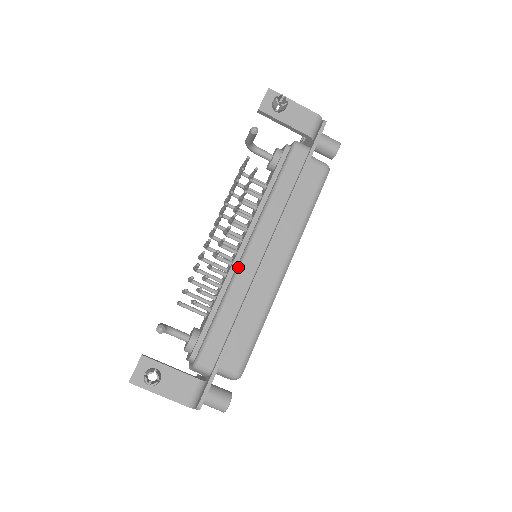
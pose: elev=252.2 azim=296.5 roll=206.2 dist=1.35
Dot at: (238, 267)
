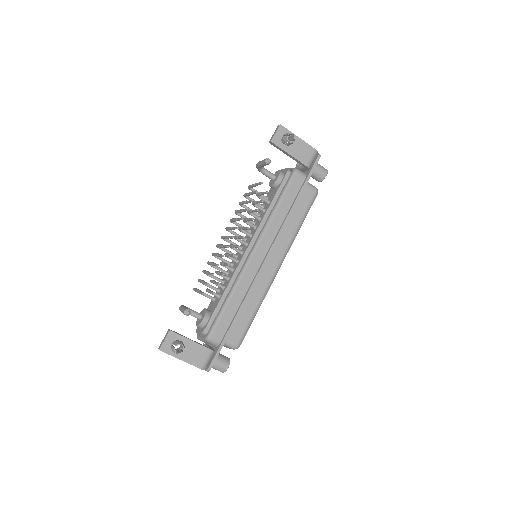
Dot at: (245, 266)
